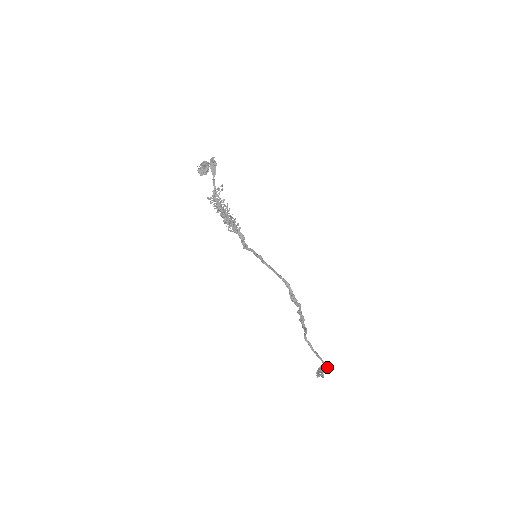
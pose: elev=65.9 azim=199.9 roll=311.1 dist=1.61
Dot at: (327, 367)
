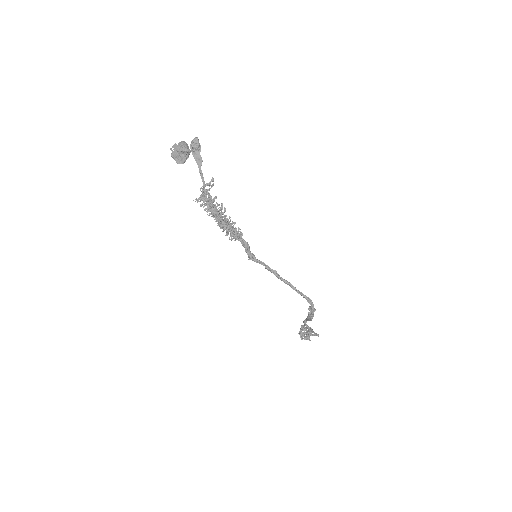
Dot at: occluded
